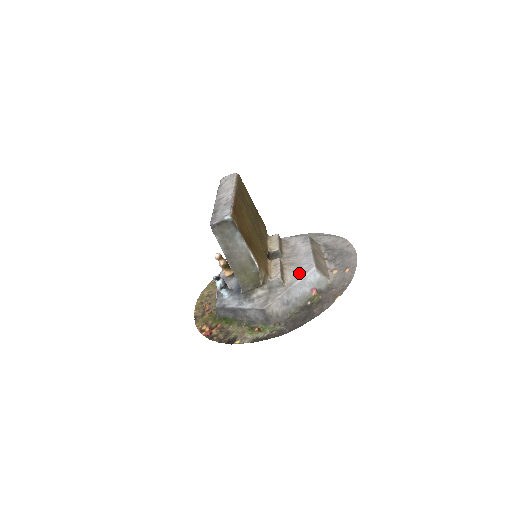
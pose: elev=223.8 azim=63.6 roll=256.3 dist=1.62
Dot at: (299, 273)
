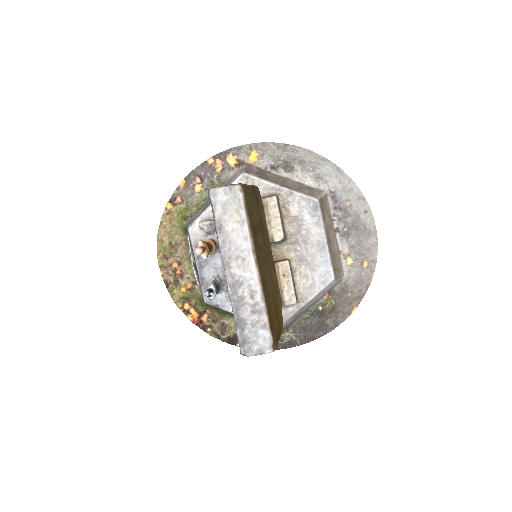
Dot at: (314, 283)
